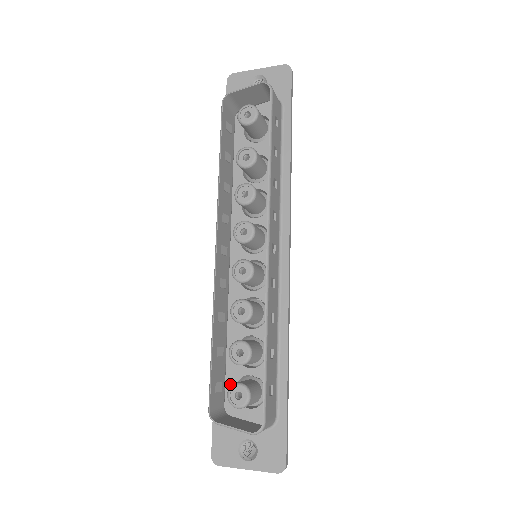
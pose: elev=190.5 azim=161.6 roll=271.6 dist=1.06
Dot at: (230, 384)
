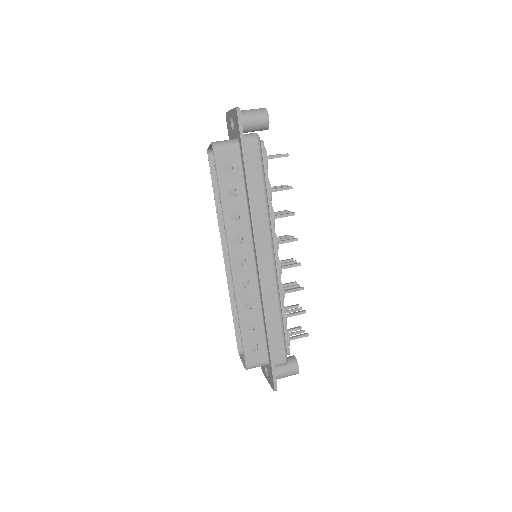
Dot at: occluded
